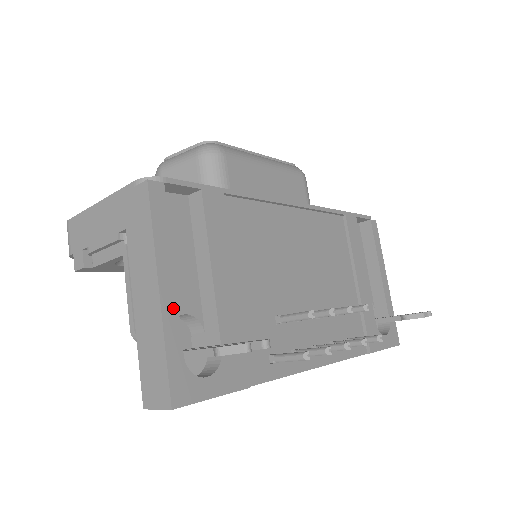
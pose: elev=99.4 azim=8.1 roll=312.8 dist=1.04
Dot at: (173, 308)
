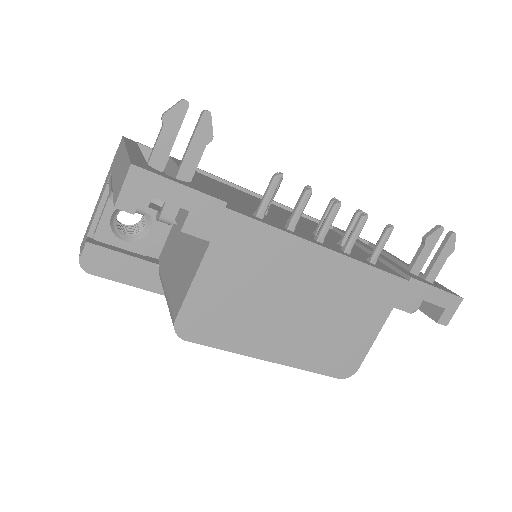
Dot at: (139, 155)
